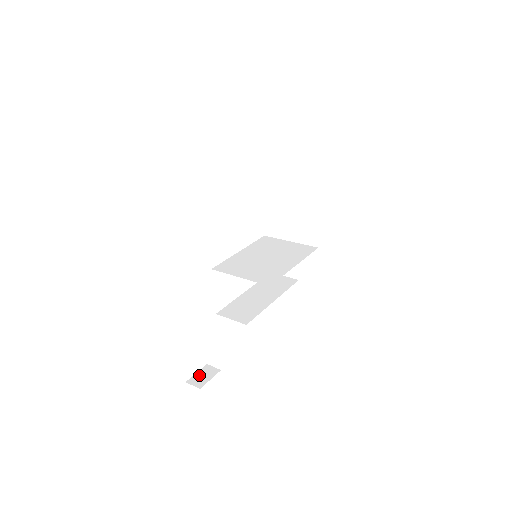
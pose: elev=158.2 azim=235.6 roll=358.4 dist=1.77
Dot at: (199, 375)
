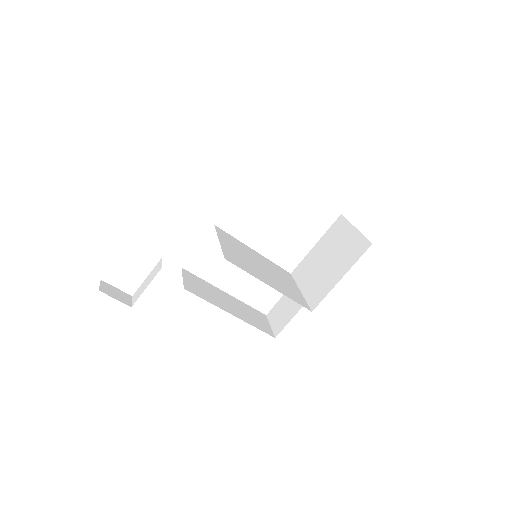
Dot at: (115, 290)
